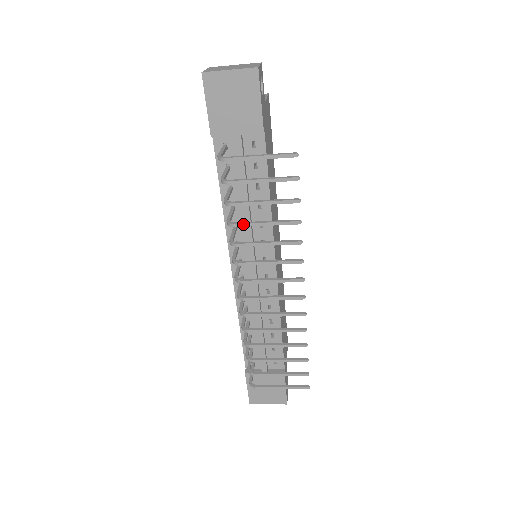
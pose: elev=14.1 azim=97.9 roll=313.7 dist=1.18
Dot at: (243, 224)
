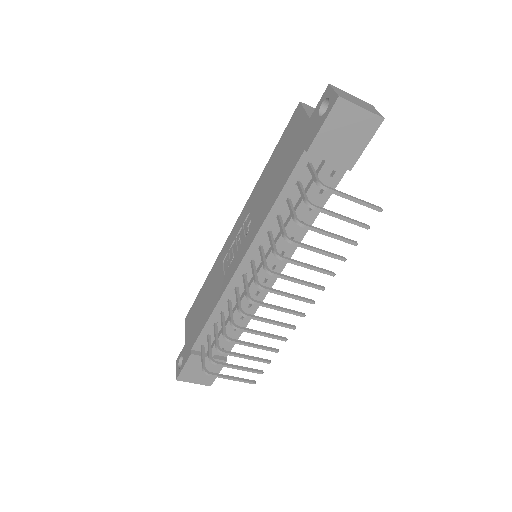
Dot at: (301, 245)
